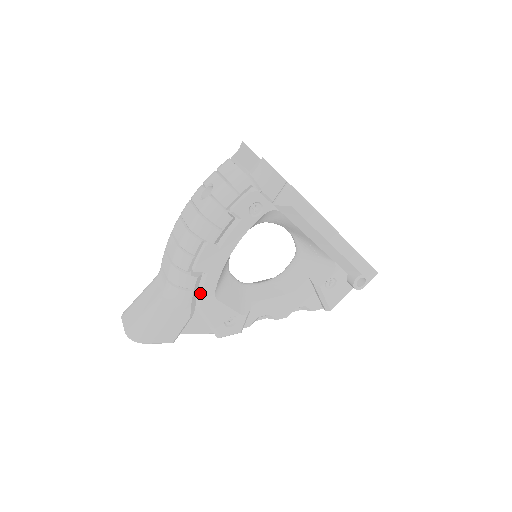
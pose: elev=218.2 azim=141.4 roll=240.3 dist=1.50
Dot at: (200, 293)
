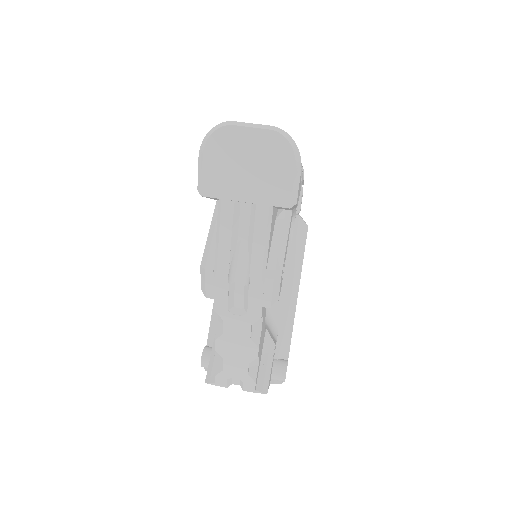
Dot at: occluded
